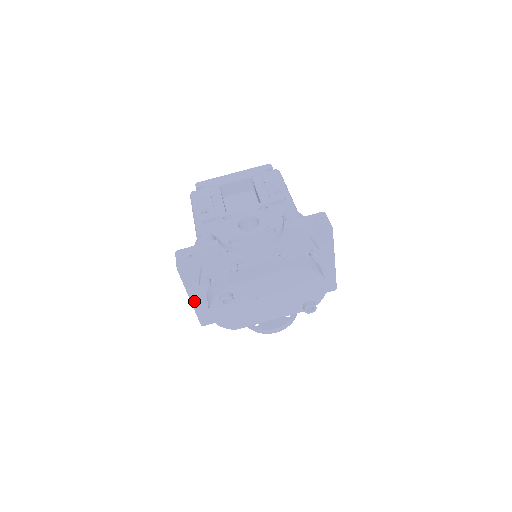
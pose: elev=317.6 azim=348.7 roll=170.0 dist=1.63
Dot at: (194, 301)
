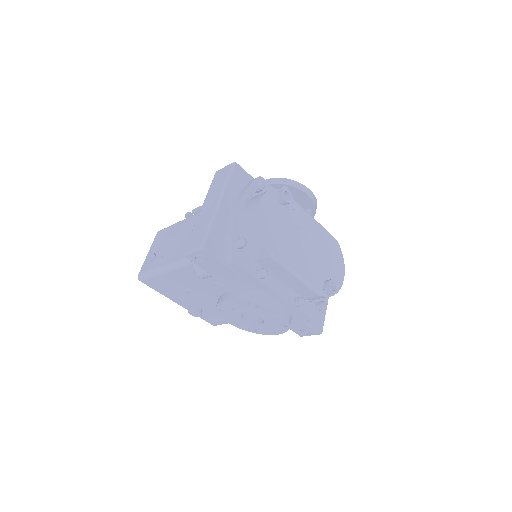
Dot at: (221, 207)
